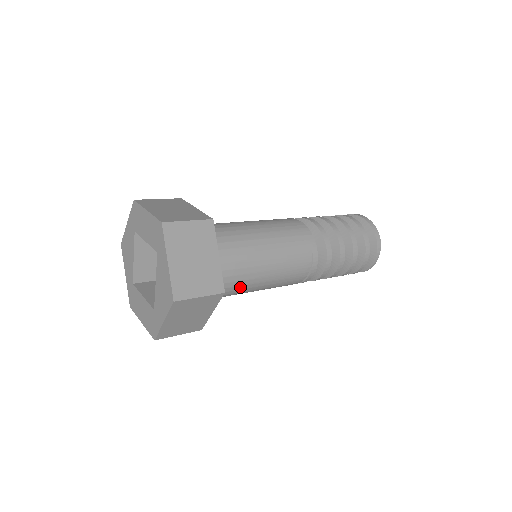
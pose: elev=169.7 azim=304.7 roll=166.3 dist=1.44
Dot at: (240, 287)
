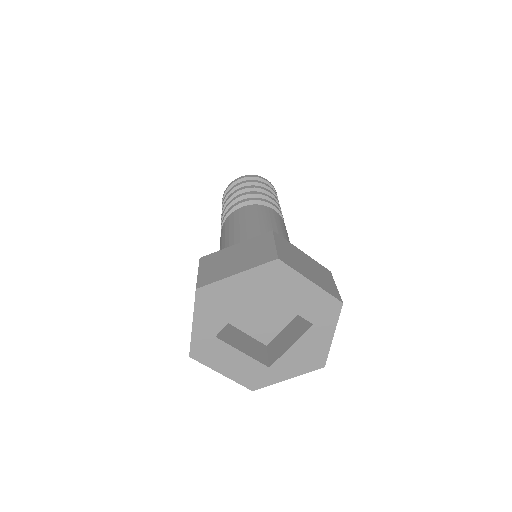
Dot at: occluded
